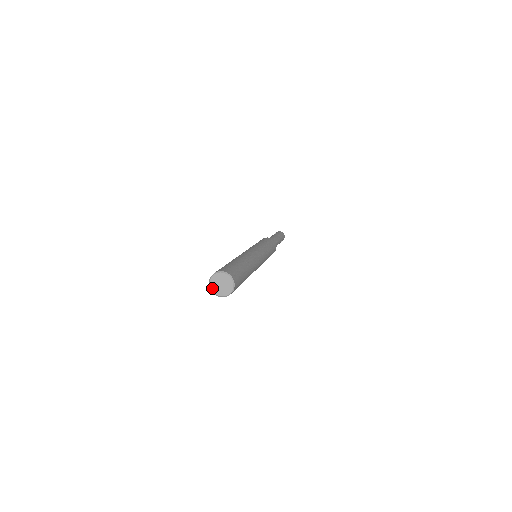
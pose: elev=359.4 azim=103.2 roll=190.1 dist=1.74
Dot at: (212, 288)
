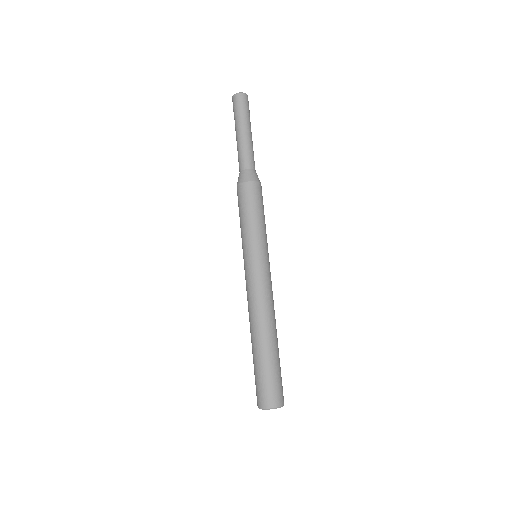
Dot at: occluded
